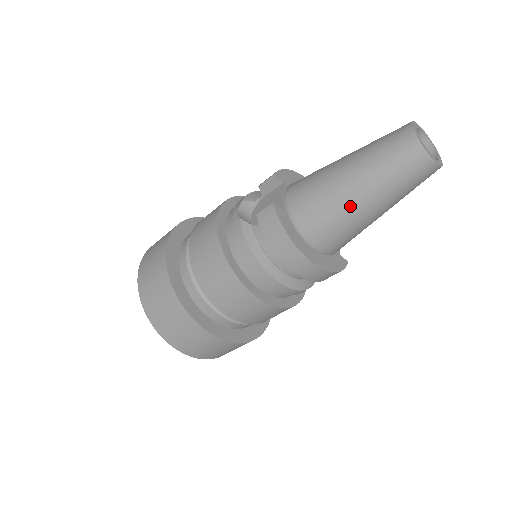
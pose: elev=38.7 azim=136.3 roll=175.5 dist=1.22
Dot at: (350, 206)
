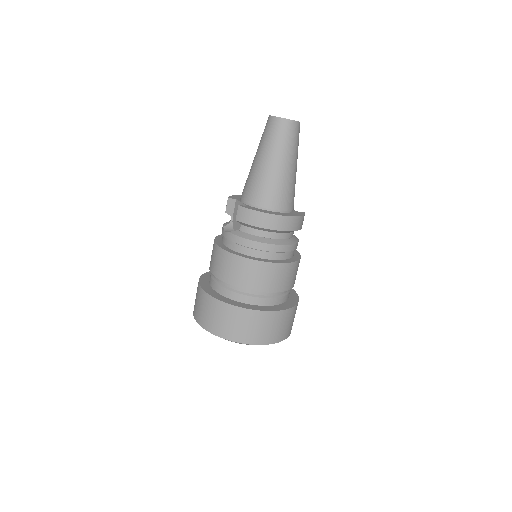
Dot at: (276, 173)
